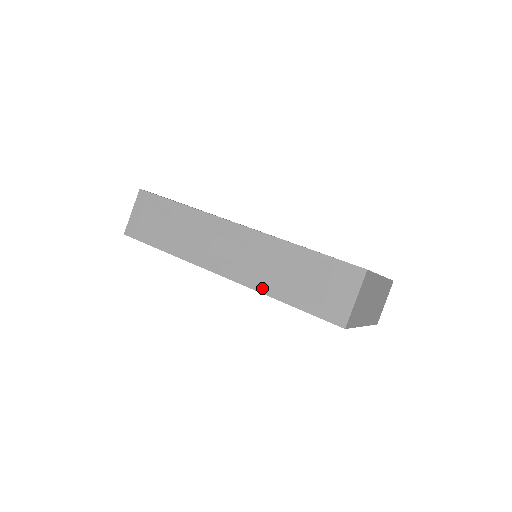
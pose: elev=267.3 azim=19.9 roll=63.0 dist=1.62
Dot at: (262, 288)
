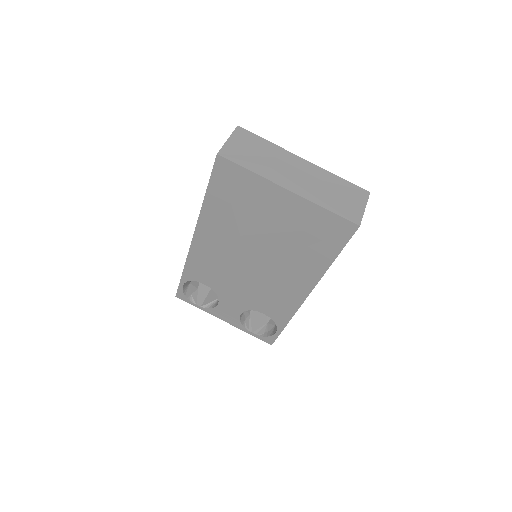
Dot at: occluded
